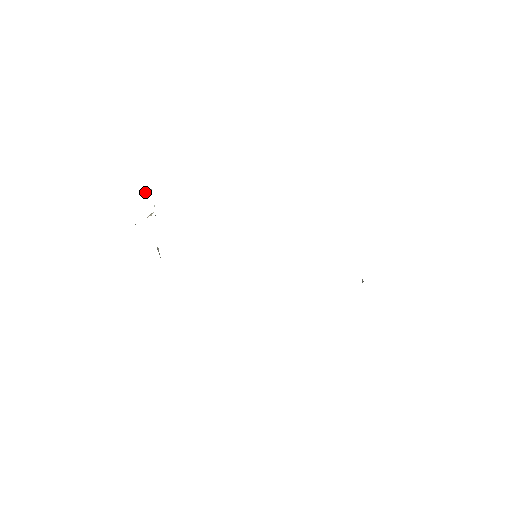
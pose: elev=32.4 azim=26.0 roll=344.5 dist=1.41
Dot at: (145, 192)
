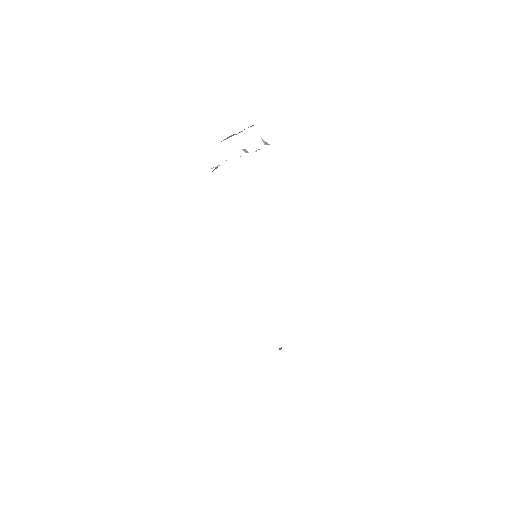
Dot at: occluded
